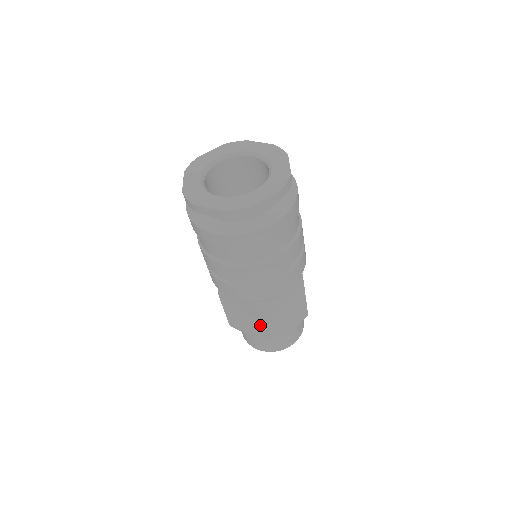
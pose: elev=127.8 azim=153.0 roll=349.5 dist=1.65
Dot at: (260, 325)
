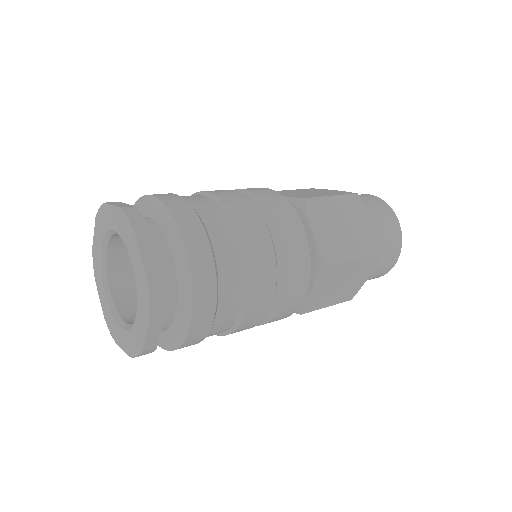
Dot at: occluded
